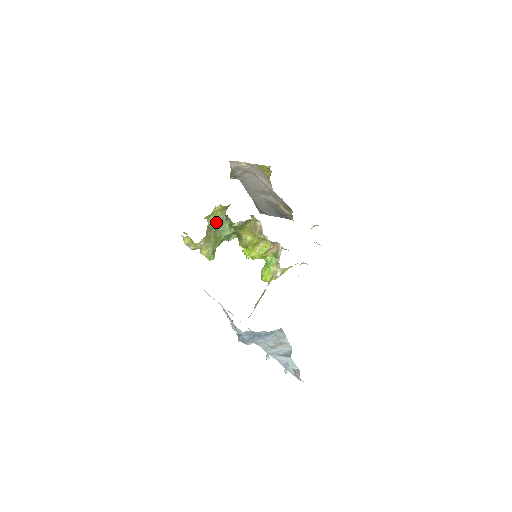
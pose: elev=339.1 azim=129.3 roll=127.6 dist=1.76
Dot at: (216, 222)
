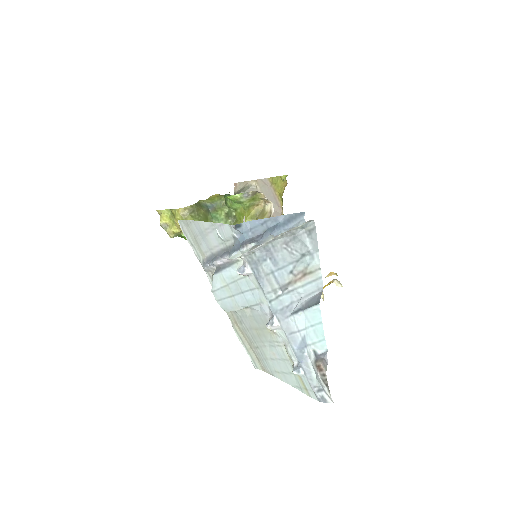
Dot at: (210, 205)
